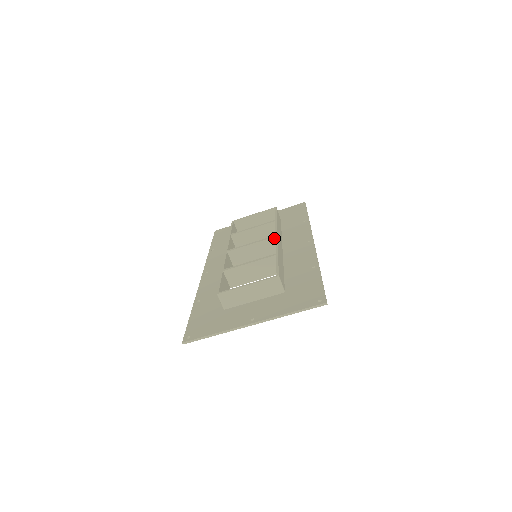
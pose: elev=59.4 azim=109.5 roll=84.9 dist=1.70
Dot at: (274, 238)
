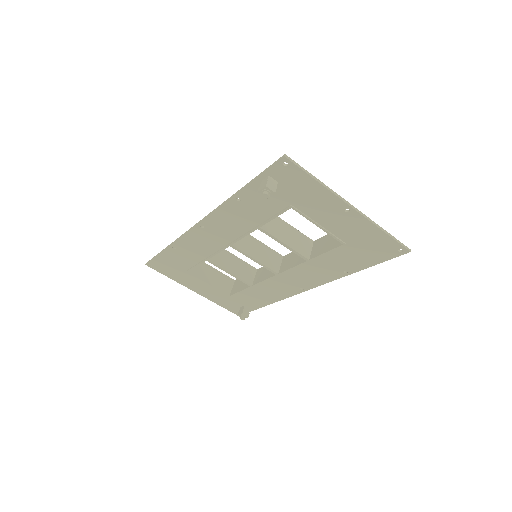
Dot at: (281, 256)
